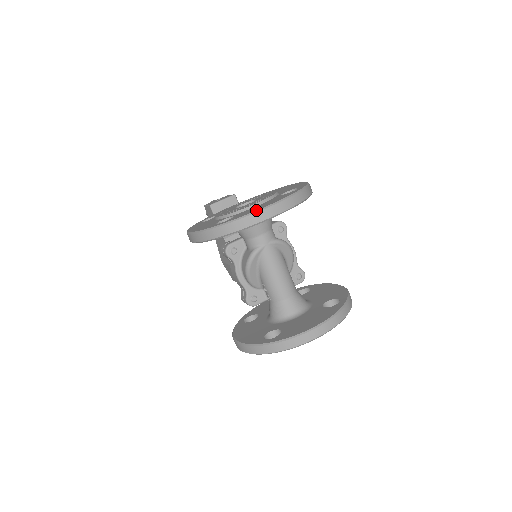
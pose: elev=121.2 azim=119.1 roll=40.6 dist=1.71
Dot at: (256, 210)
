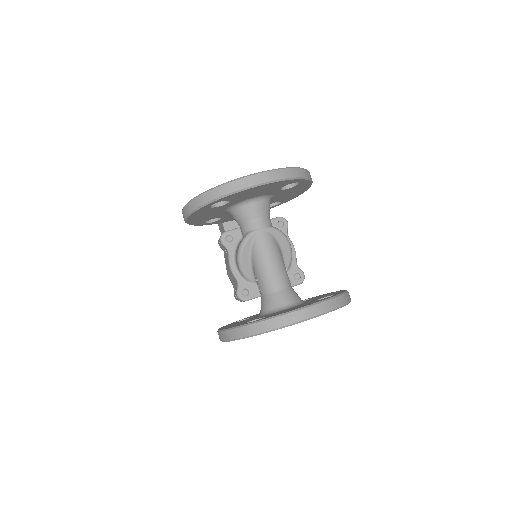
Dot at: (244, 176)
